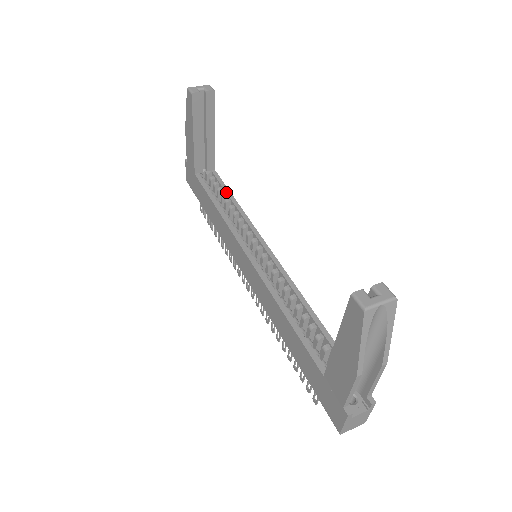
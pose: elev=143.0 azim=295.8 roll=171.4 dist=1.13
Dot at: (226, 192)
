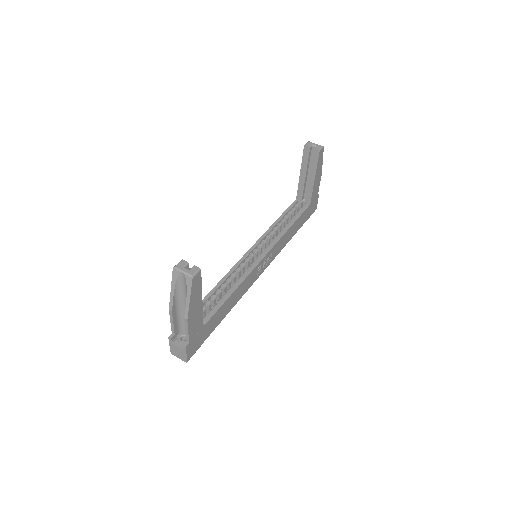
Dot at: (294, 218)
